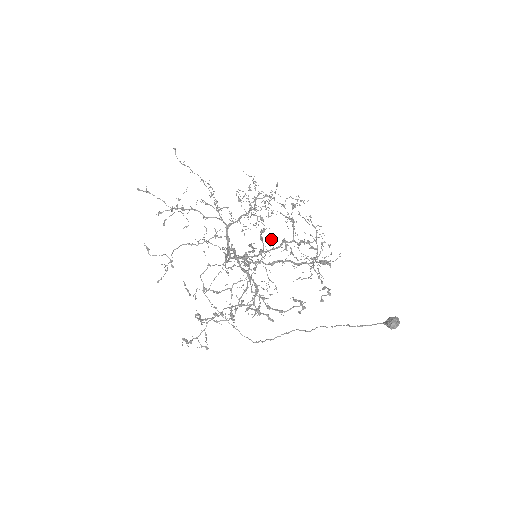
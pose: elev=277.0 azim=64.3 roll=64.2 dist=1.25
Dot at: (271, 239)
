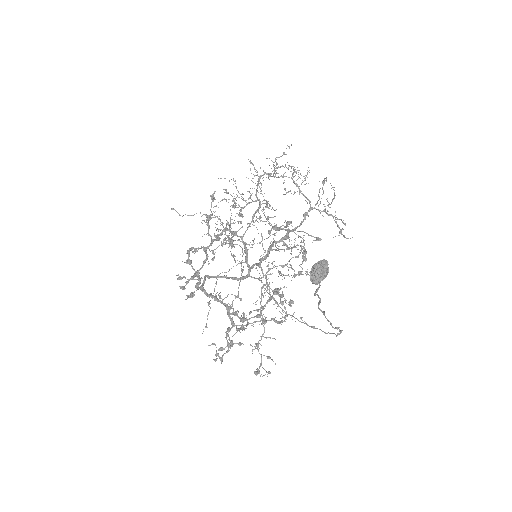
Dot at: occluded
